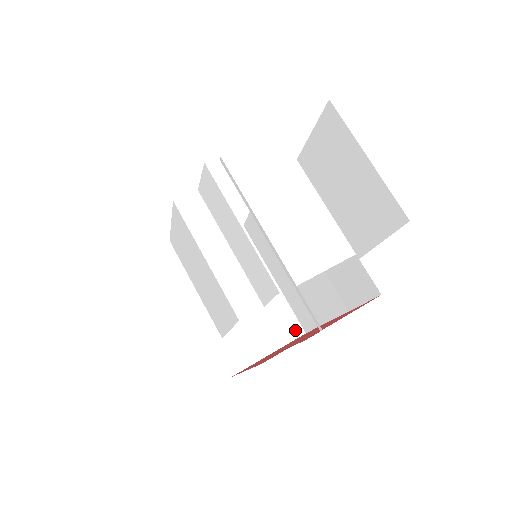
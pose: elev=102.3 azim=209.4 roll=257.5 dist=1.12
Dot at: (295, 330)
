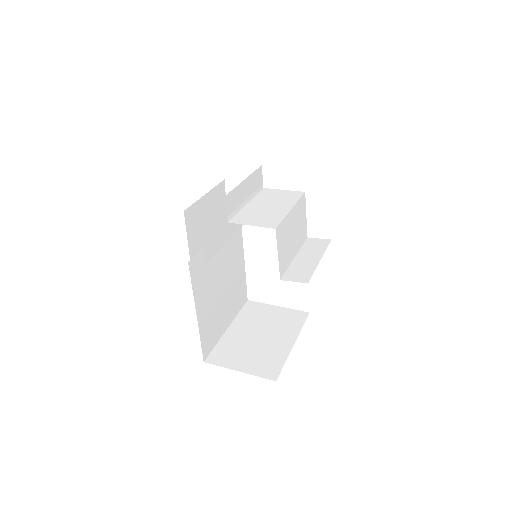
Dot at: (272, 374)
